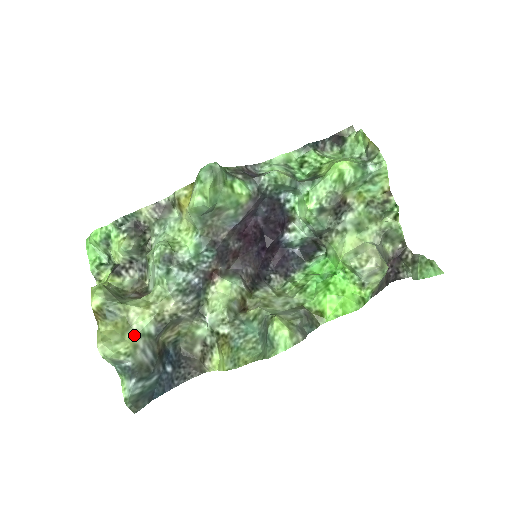
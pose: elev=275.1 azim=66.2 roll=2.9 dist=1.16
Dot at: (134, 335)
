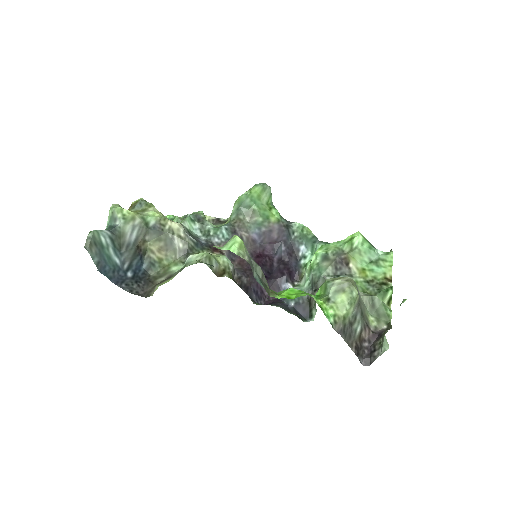
Dot at: (140, 214)
